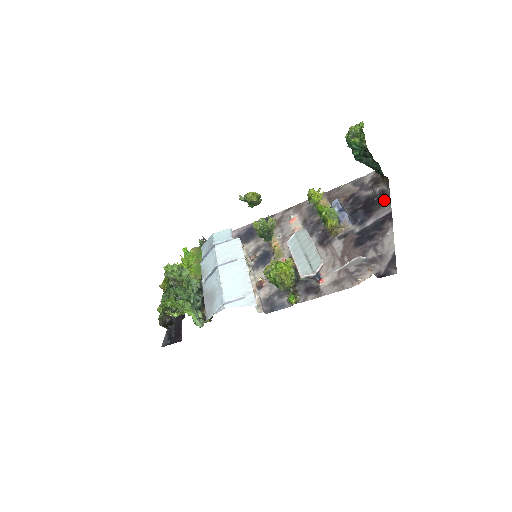
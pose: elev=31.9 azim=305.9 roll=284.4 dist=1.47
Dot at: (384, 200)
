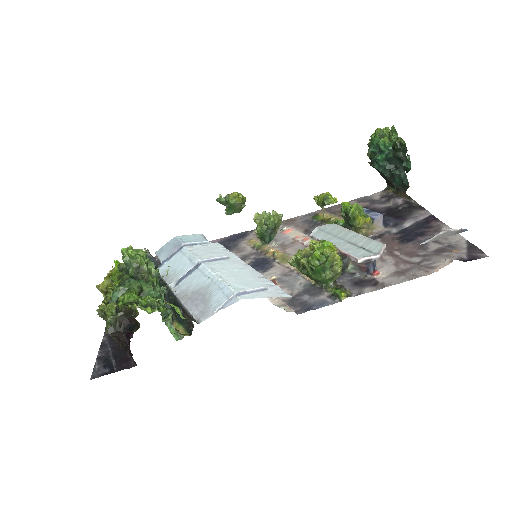
Dot at: (414, 208)
